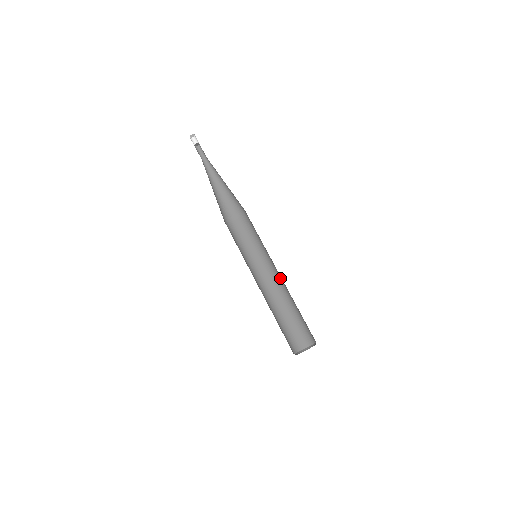
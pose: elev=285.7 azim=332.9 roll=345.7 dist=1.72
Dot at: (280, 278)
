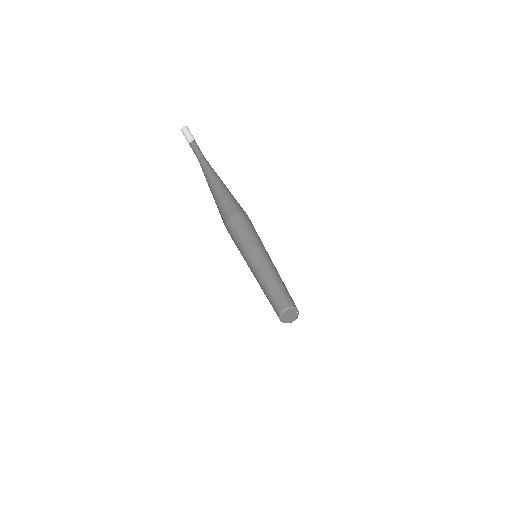
Dot at: occluded
